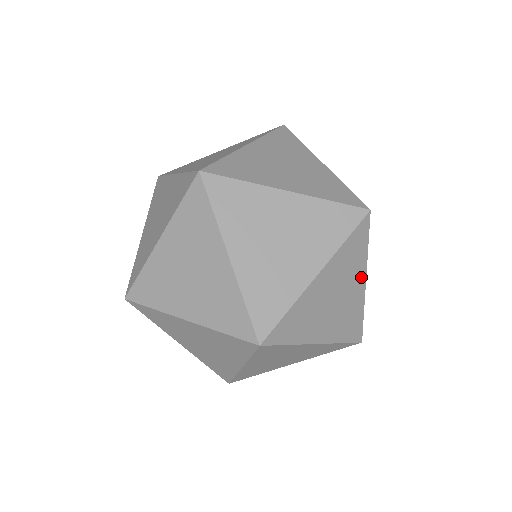
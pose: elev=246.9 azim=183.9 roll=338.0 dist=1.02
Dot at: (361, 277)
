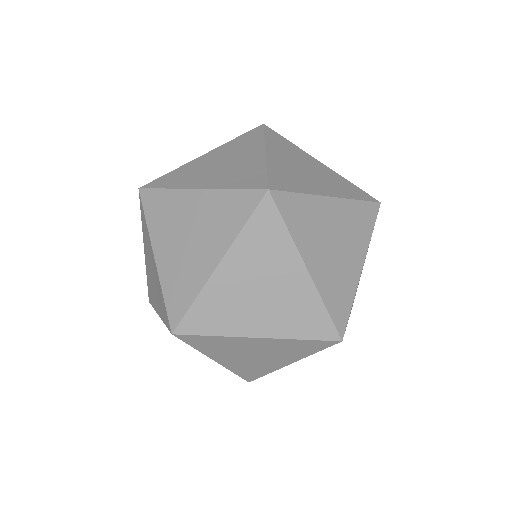
Dot at: (290, 360)
